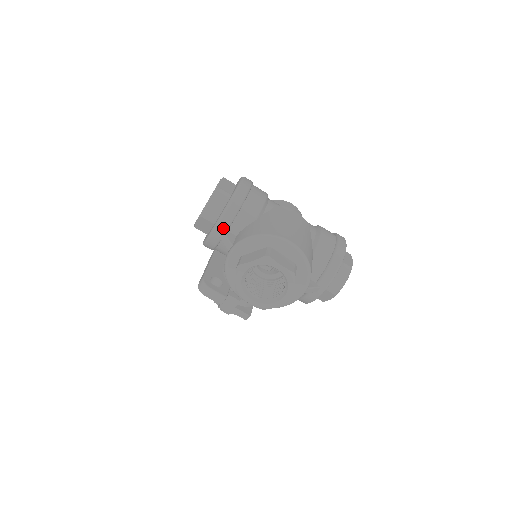
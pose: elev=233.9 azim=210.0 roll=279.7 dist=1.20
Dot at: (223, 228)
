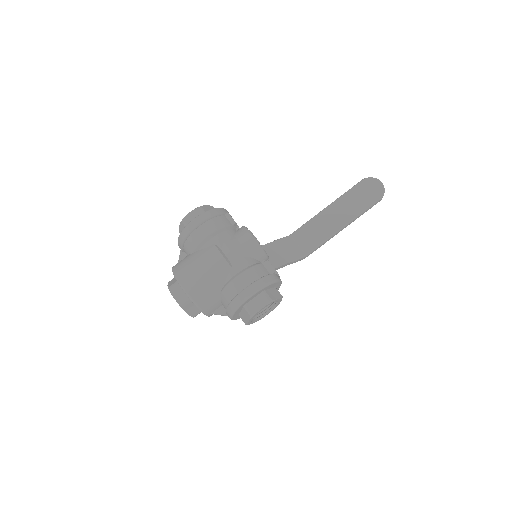
Dot at: (181, 249)
